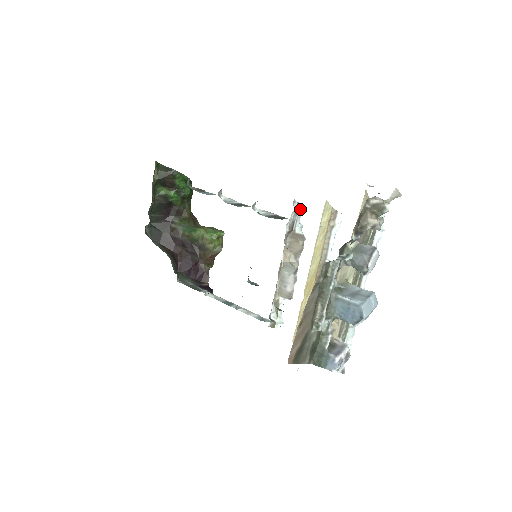
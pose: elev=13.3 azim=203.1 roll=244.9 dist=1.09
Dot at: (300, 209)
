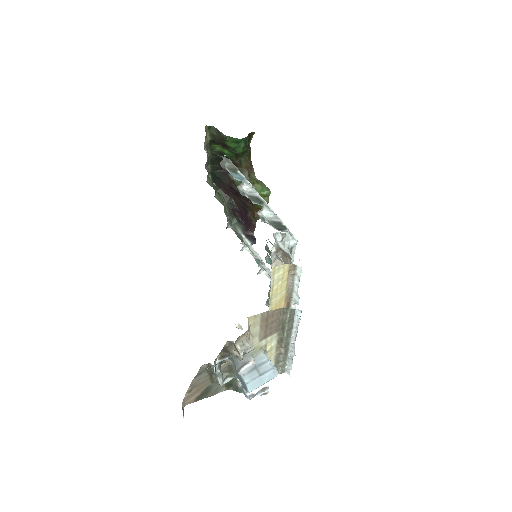
Dot at: (286, 236)
